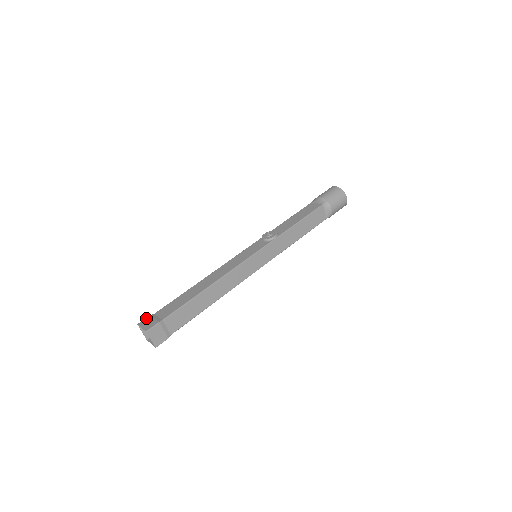
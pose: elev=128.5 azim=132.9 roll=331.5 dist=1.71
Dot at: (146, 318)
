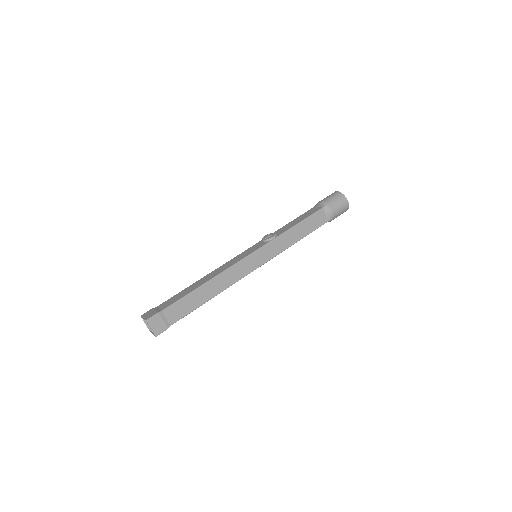
Dot at: (149, 310)
